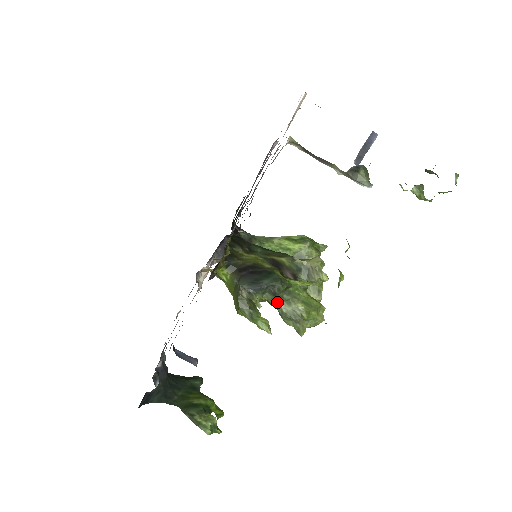
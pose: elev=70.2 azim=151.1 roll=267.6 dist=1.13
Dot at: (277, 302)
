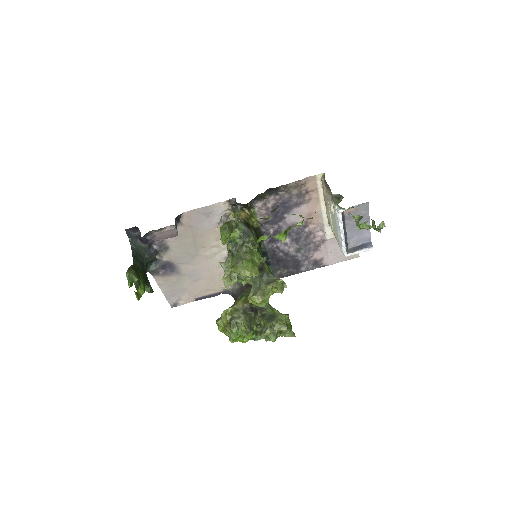
Dot at: (241, 248)
